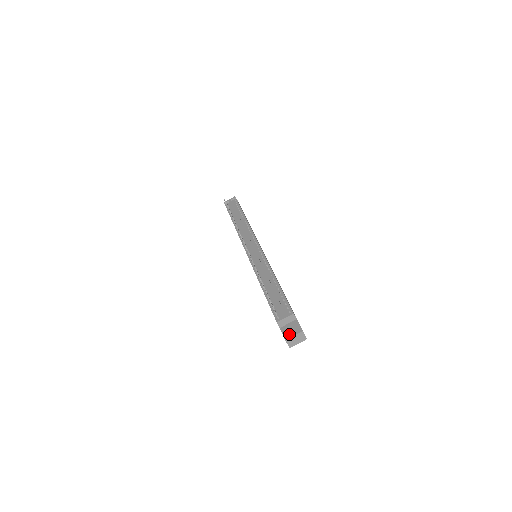
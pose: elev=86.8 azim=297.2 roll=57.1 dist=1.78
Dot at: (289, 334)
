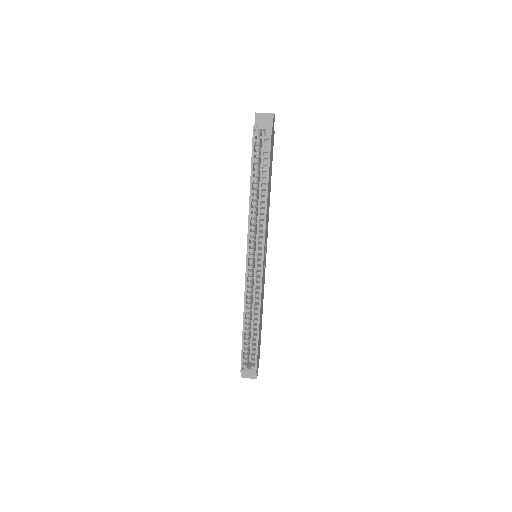
Dot at: occluded
